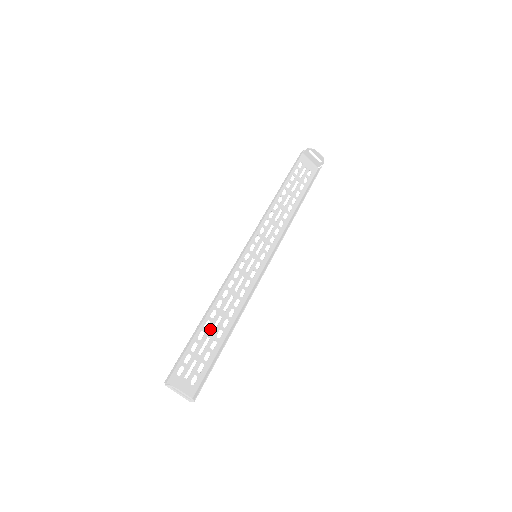
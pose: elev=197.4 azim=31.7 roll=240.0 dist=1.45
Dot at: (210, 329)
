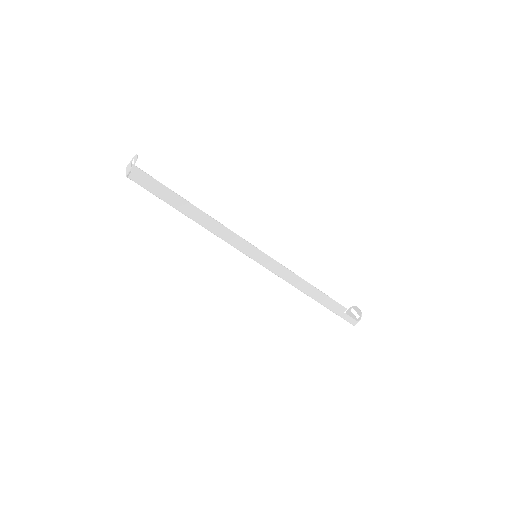
Dot at: occluded
